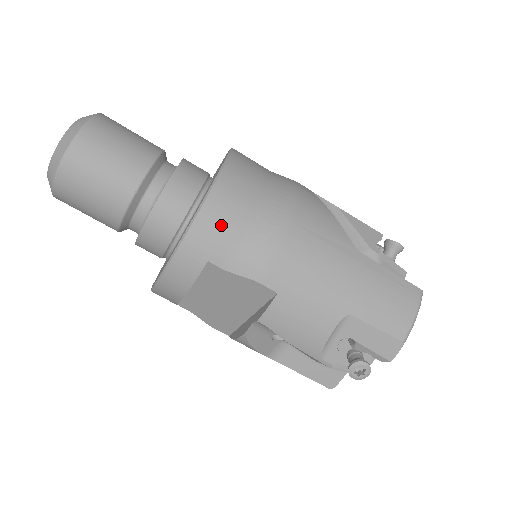
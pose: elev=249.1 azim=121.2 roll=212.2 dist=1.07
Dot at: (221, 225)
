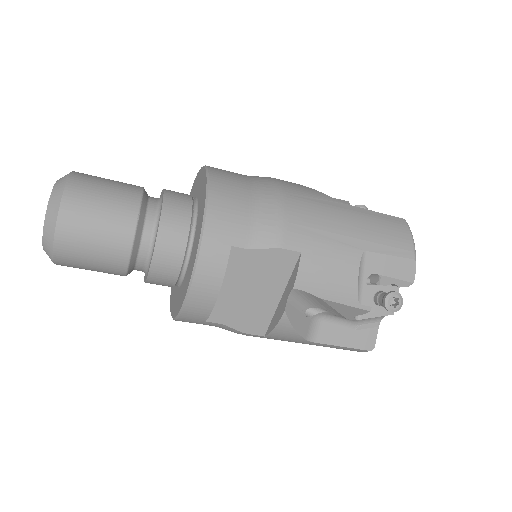
Dot at: (230, 211)
